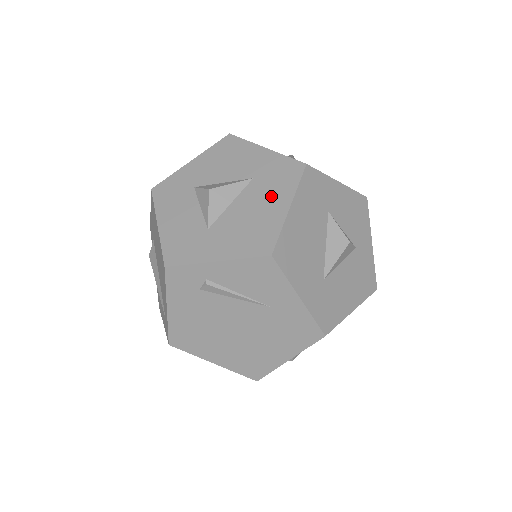
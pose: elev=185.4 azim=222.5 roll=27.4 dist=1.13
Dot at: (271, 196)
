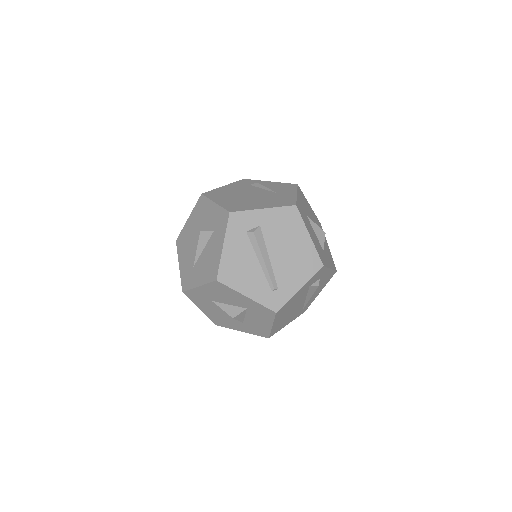
Dot at: occluded
